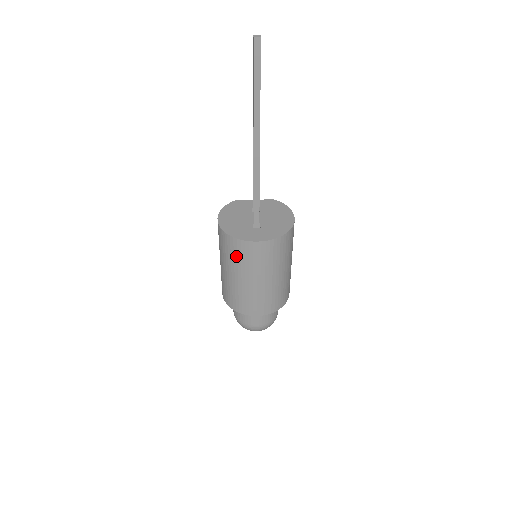
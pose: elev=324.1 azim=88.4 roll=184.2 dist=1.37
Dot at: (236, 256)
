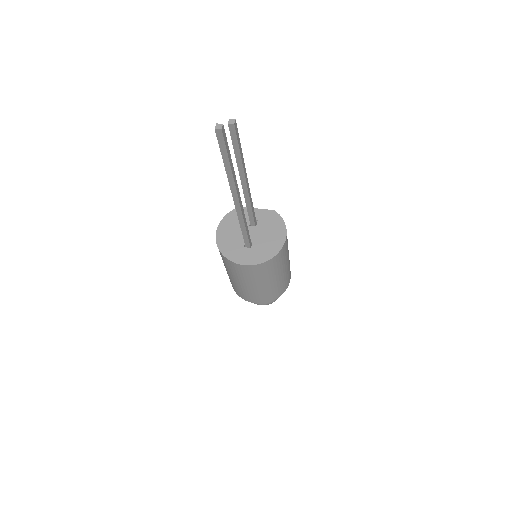
Dot at: (229, 267)
